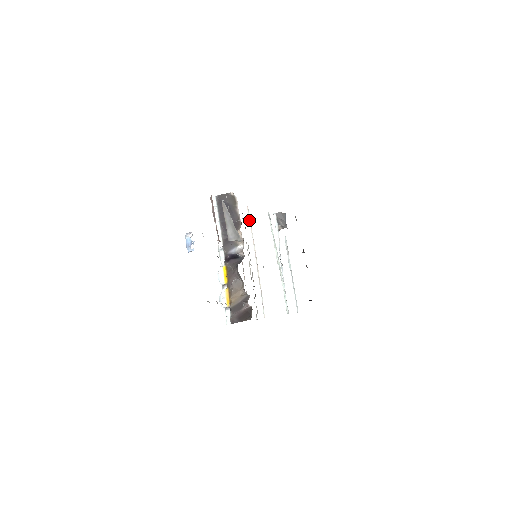
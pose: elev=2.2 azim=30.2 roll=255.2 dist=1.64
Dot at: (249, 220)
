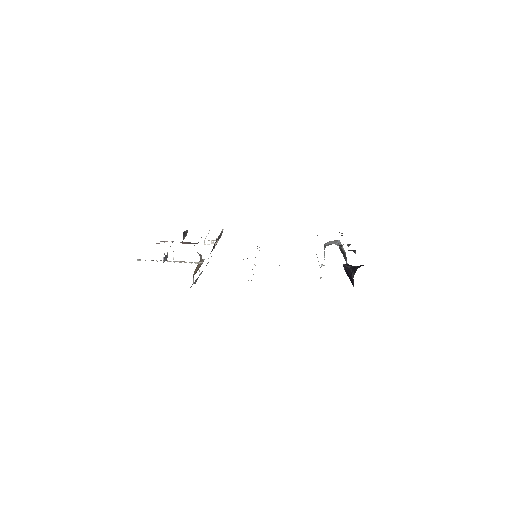
Dot at: occluded
